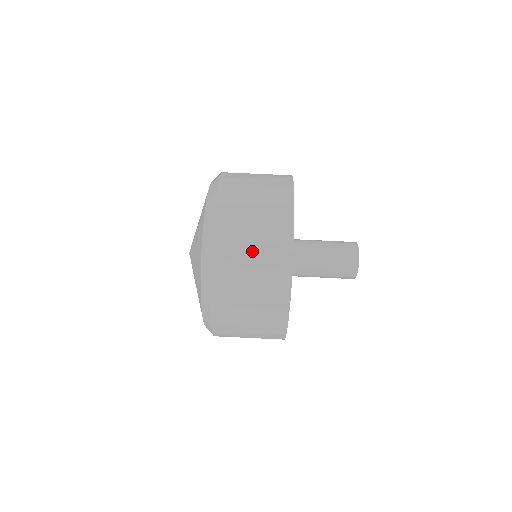
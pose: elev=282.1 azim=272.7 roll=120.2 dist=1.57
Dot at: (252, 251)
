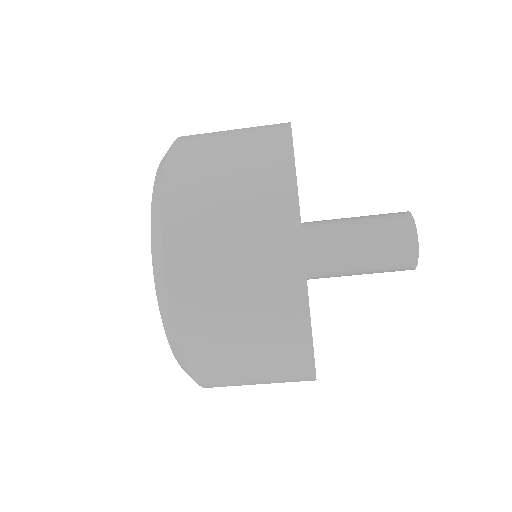
Dot at: (244, 341)
